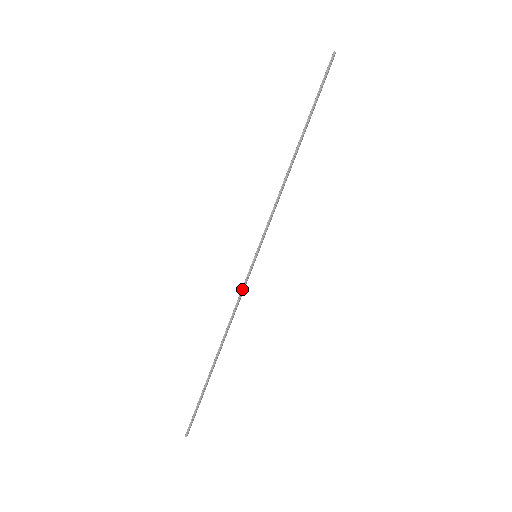
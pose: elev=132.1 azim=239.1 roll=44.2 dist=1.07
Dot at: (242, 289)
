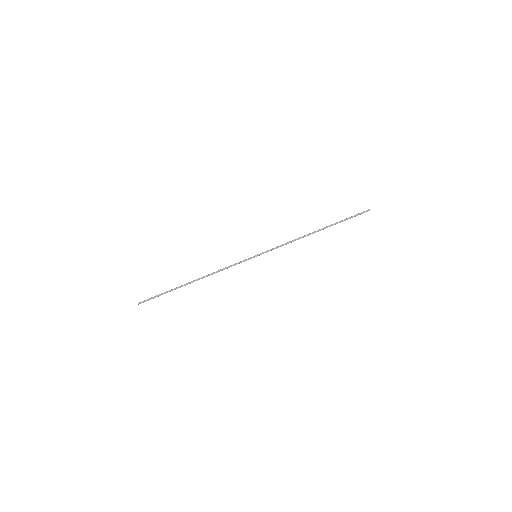
Dot at: (235, 264)
